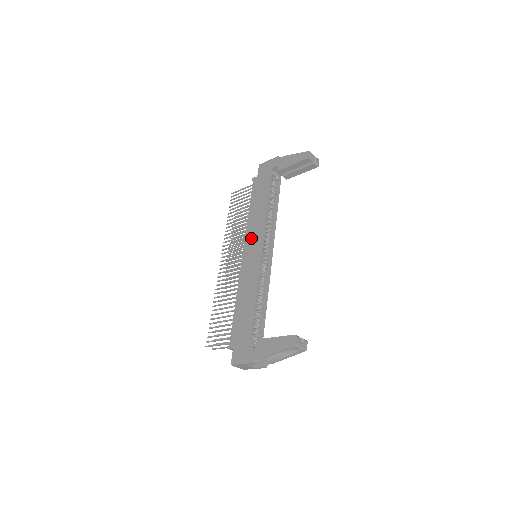
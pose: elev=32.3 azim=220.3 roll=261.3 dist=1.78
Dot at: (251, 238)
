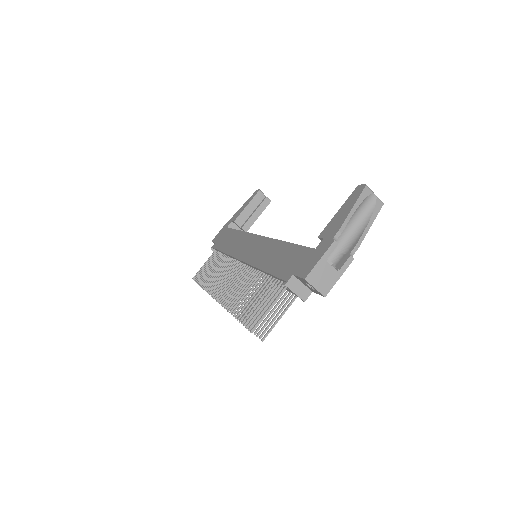
Dot at: (240, 248)
